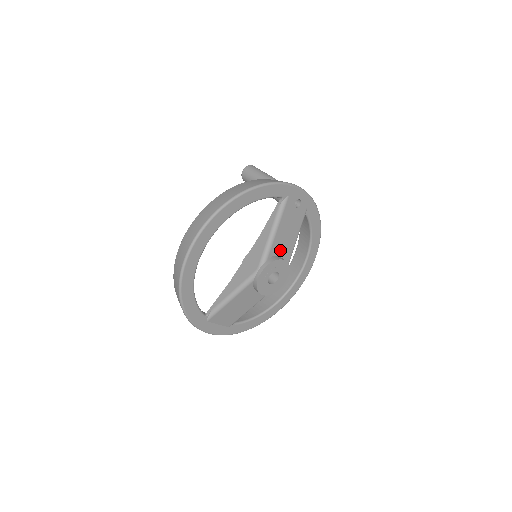
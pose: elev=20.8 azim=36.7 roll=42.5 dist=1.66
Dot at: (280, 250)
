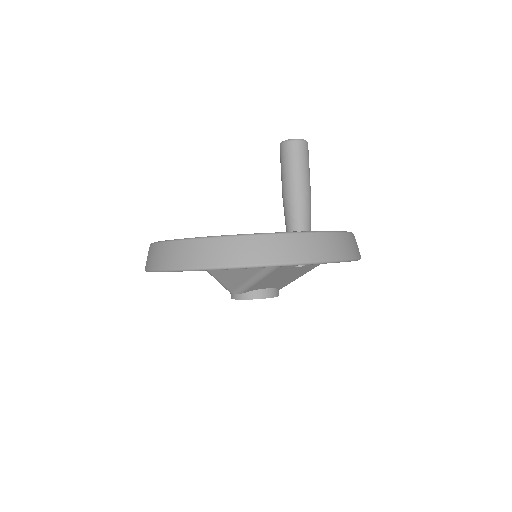
Dot at: (266, 286)
